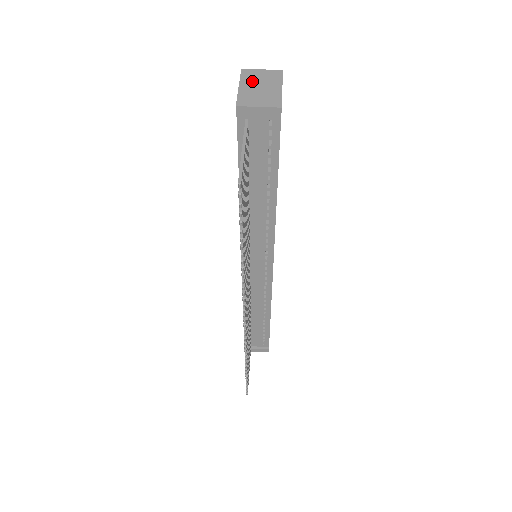
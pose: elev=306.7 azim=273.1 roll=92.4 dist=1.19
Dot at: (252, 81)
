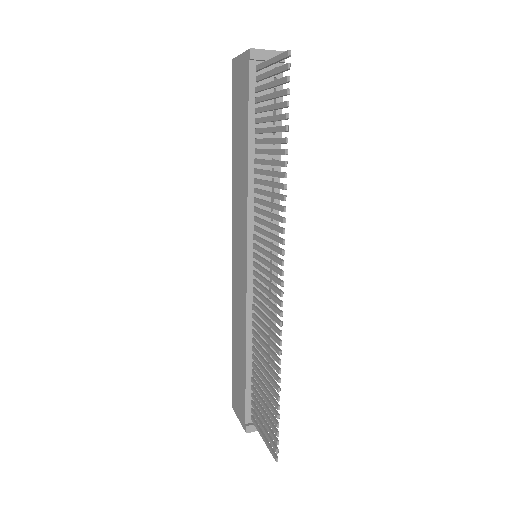
Dot at: occluded
